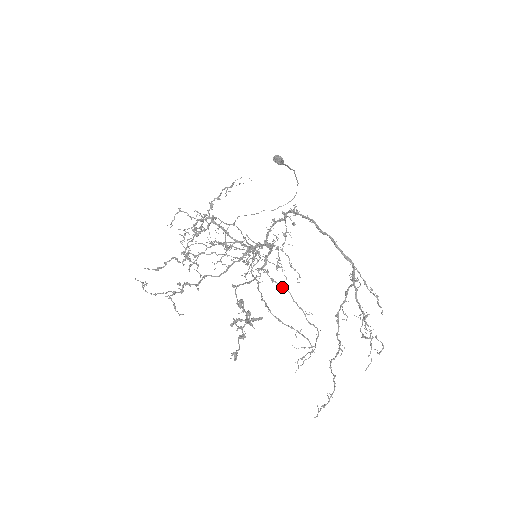
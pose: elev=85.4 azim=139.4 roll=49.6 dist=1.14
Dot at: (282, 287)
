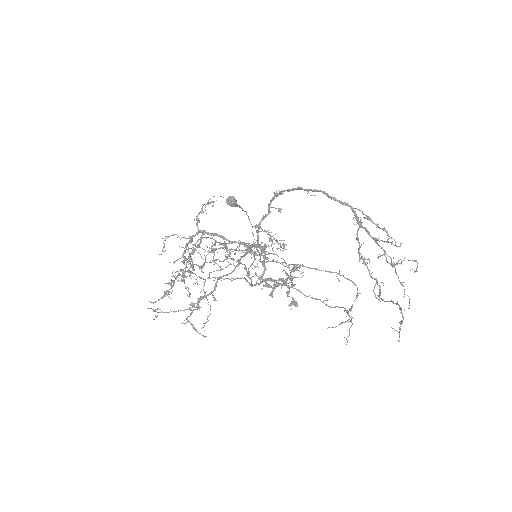
Dot at: (289, 287)
